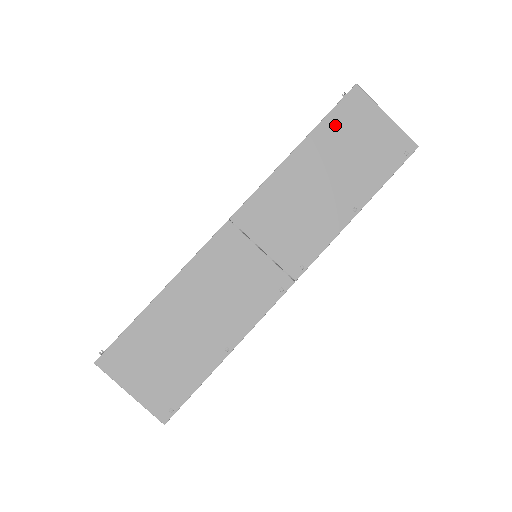
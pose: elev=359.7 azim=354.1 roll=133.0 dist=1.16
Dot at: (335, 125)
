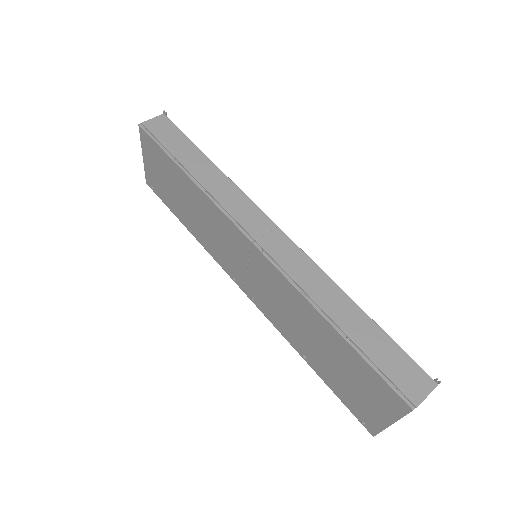
Dot at: (363, 369)
